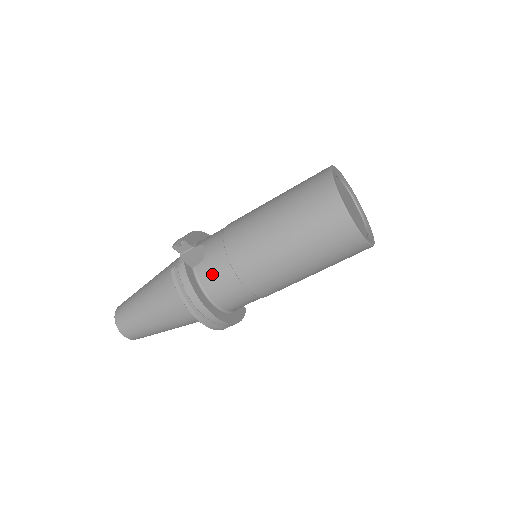
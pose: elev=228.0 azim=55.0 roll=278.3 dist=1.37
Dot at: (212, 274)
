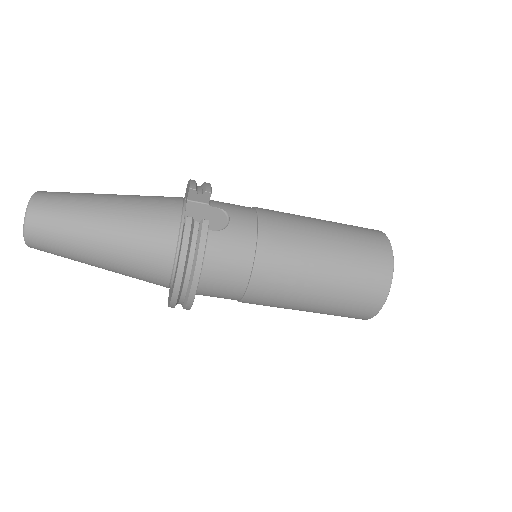
Dot at: (227, 253)
